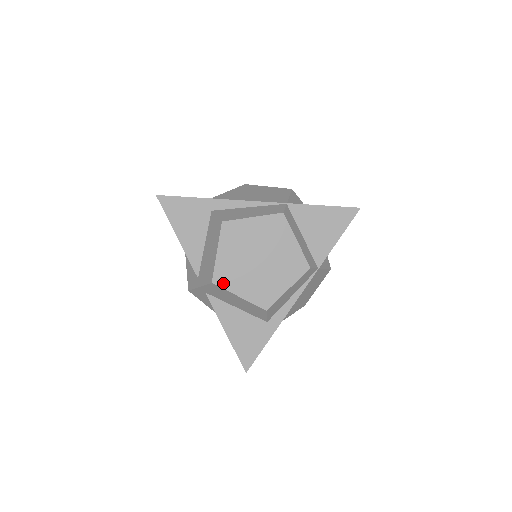
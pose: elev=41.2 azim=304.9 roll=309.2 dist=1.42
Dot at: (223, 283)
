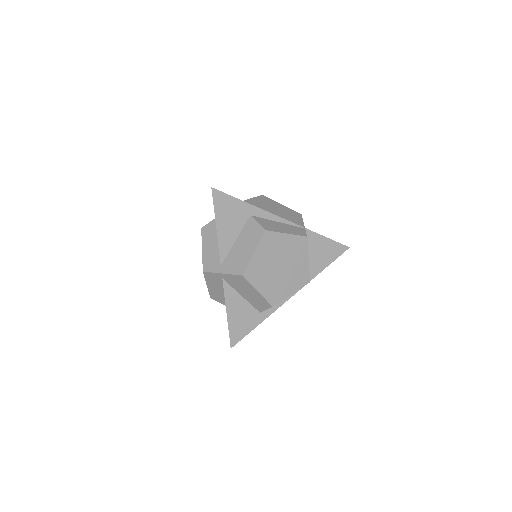
Dot at: (250, 278)
